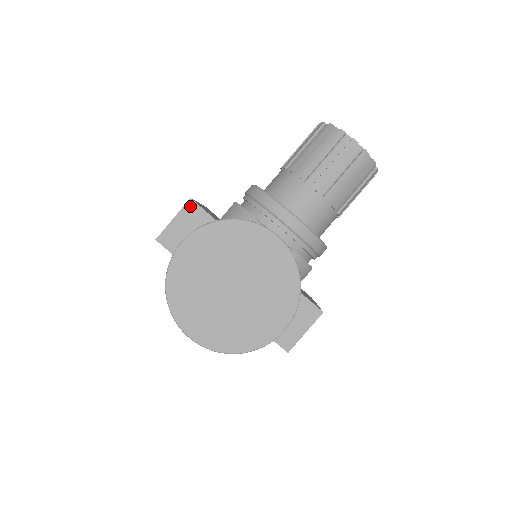
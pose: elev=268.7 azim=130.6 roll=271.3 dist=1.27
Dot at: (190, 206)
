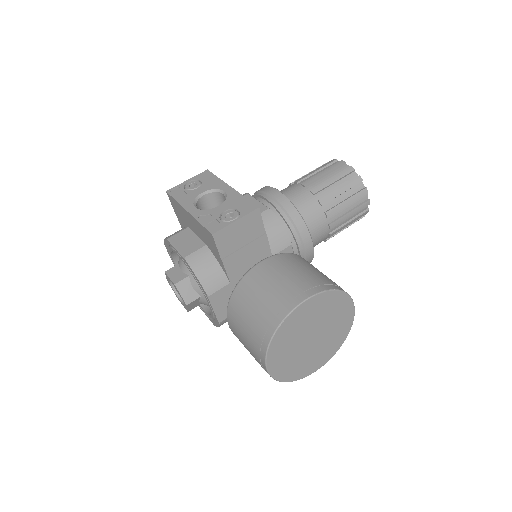
Dot at: (255, 214)
